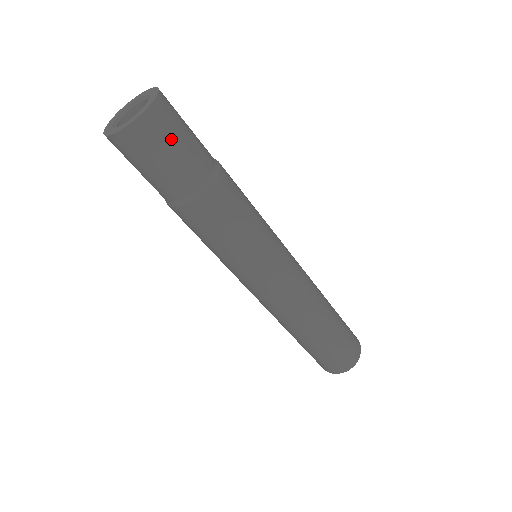
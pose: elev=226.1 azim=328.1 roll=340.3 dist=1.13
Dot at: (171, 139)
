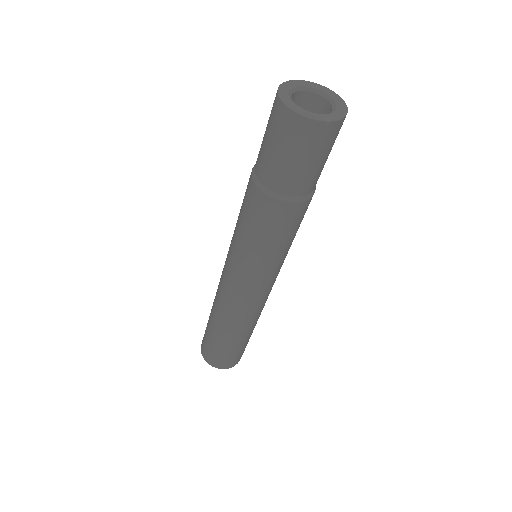
Dot at: (322, 153)
